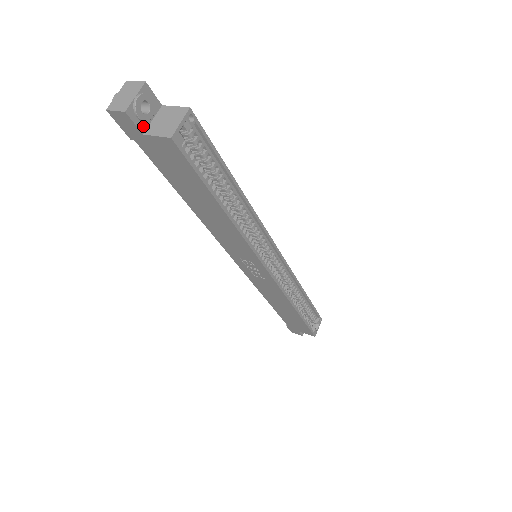
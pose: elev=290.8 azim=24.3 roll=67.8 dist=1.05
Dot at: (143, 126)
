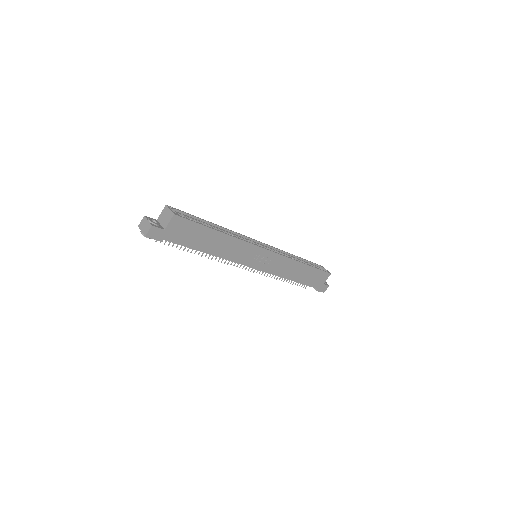
Dot at: (161, 228)
